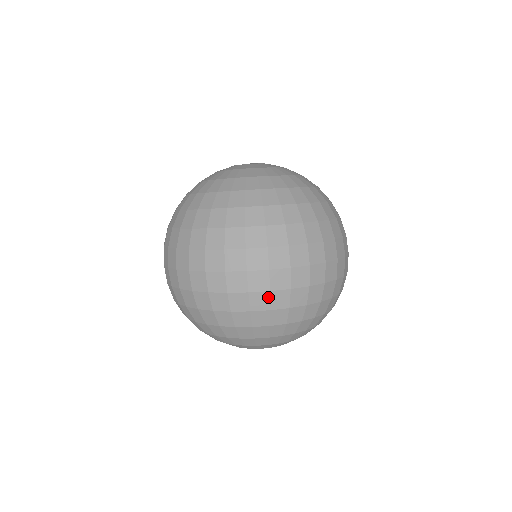
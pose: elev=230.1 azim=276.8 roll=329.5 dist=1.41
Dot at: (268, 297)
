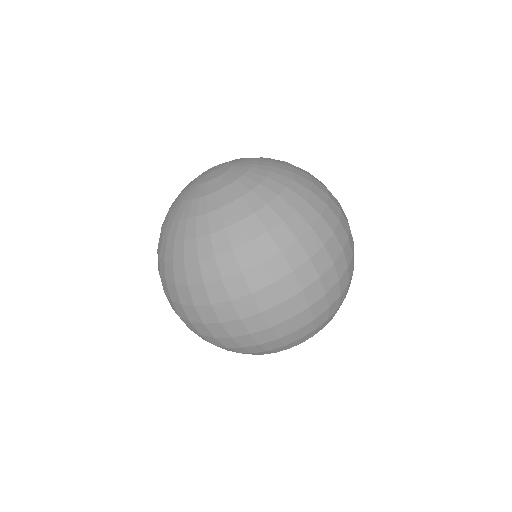
Dot at: (271, 332)
